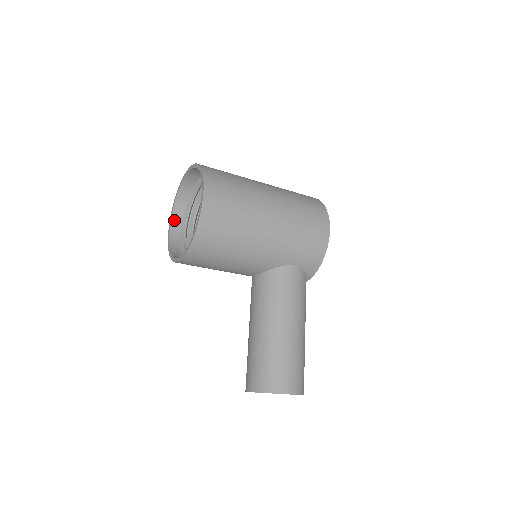
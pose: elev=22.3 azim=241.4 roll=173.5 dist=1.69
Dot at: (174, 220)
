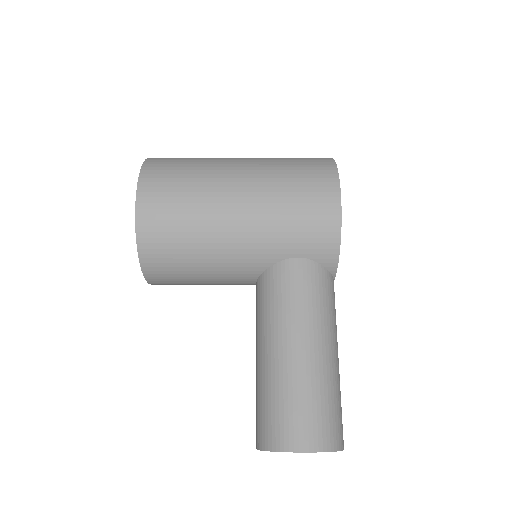
Dot at: occluded
